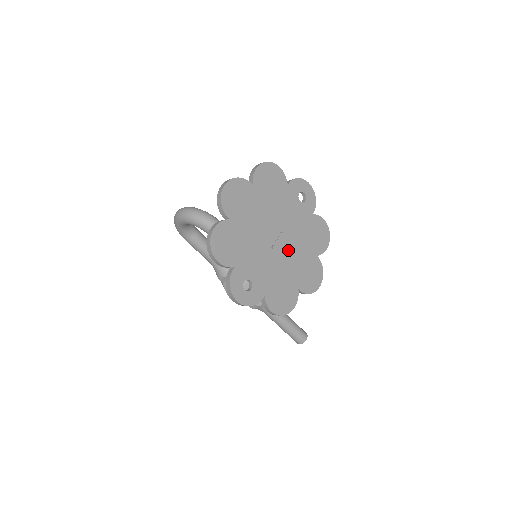
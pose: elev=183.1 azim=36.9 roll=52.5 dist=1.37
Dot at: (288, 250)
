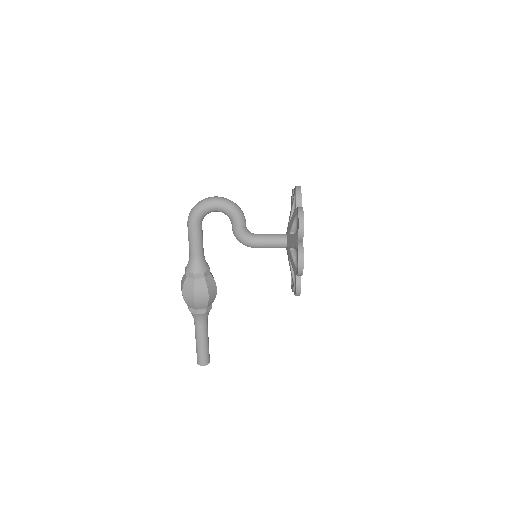
Dot at: occluded
